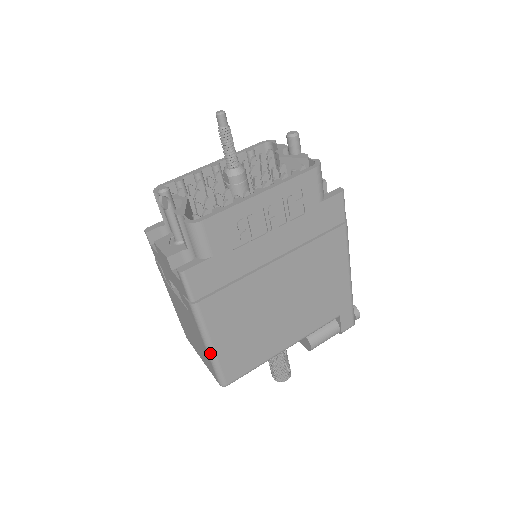
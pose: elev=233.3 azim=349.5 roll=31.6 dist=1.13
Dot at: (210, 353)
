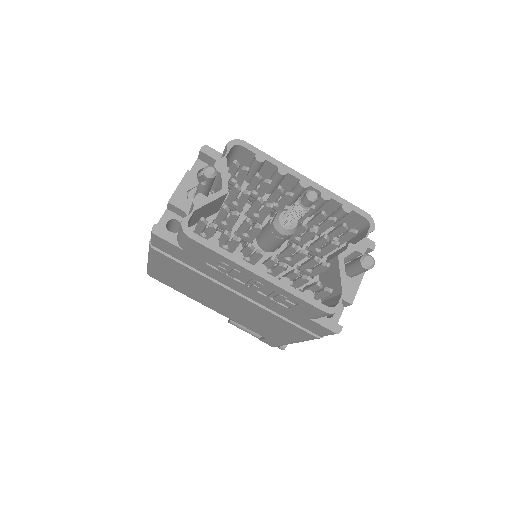
Dot at: (148, 261)
